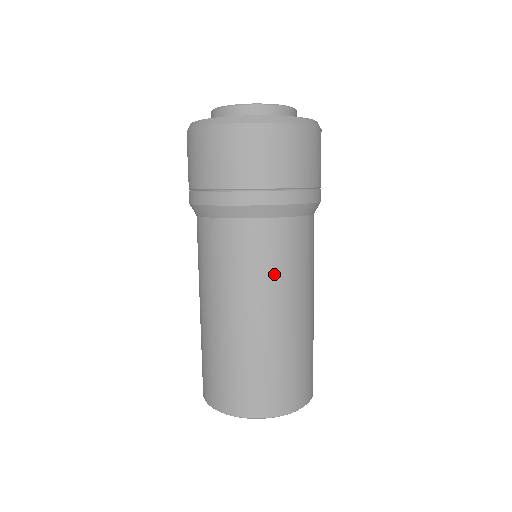
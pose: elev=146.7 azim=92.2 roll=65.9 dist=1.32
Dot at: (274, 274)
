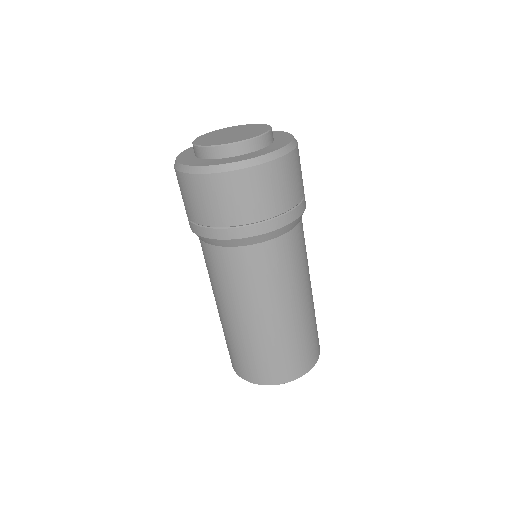
Dot at: (255, 288)
